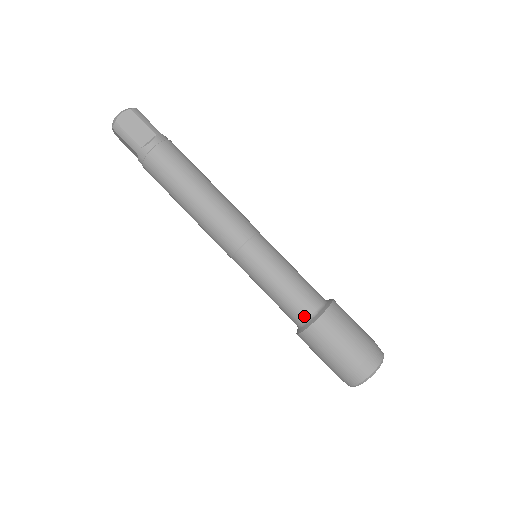
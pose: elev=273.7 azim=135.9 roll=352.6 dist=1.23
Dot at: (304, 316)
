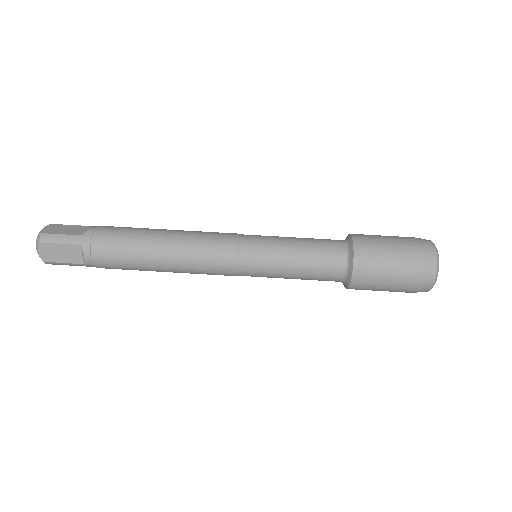
Dot at: (338, 279)
